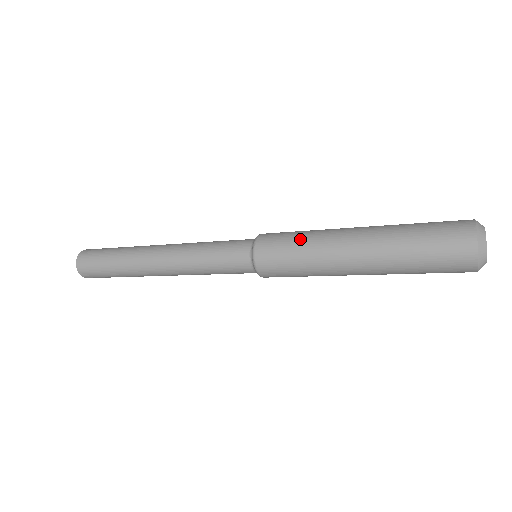
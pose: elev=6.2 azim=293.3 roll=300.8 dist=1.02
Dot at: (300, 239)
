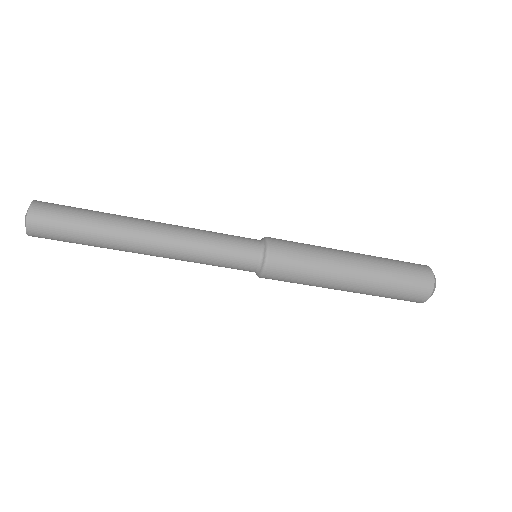
Dot at: (309, 247)
